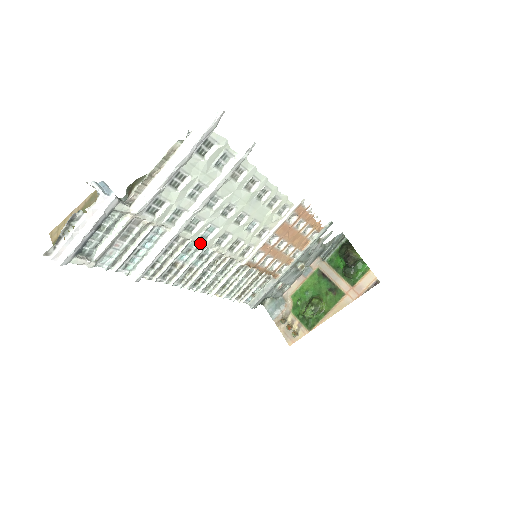
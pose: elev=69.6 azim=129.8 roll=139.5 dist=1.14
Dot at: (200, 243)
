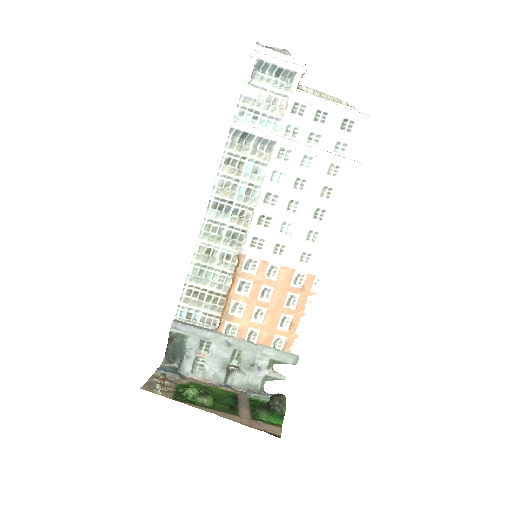
Dot at: (266, 176)
